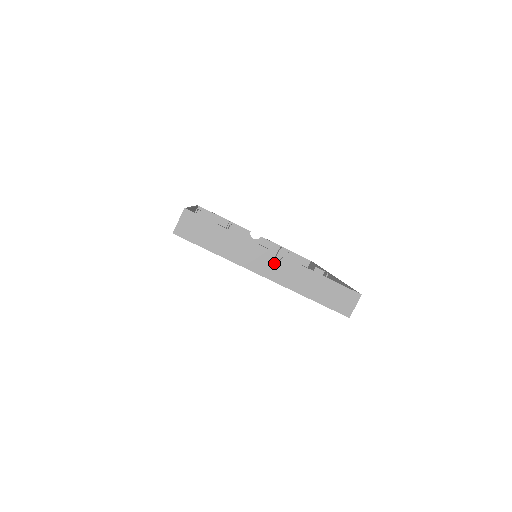
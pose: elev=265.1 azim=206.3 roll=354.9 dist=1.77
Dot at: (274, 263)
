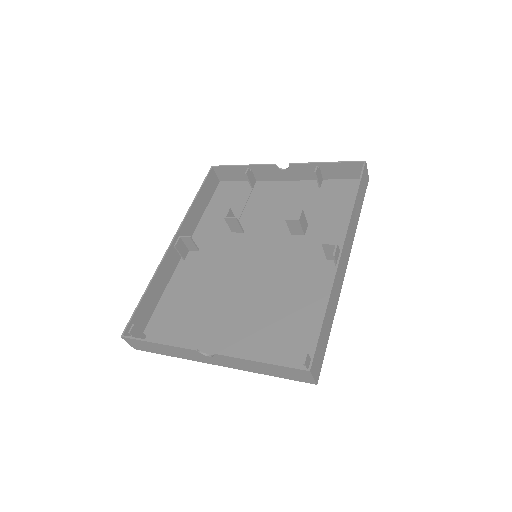
Dot at: (212, 358)
